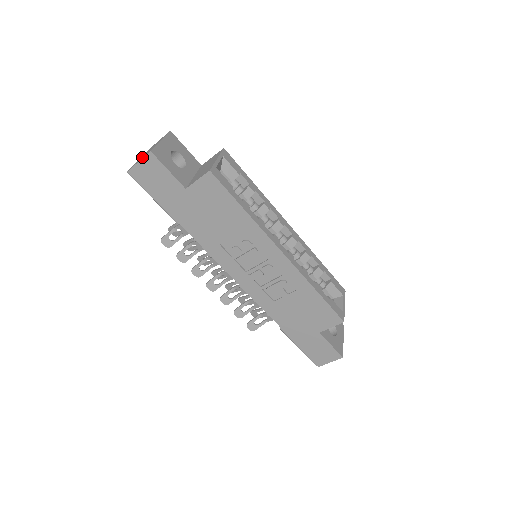
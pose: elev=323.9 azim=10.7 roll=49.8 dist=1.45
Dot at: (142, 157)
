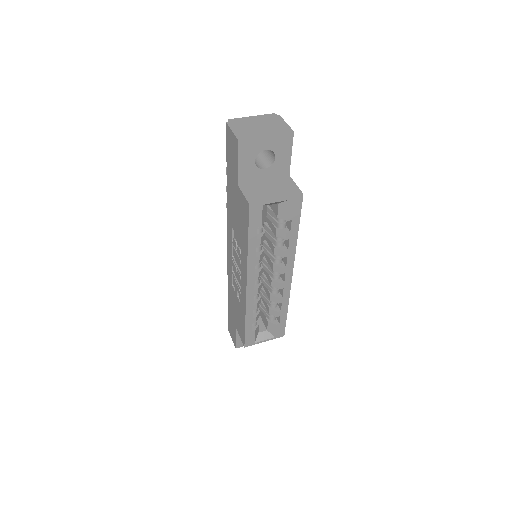
Dot at: (243, 127)
